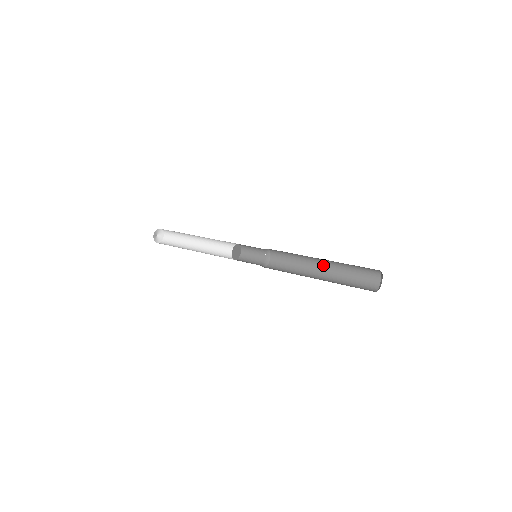
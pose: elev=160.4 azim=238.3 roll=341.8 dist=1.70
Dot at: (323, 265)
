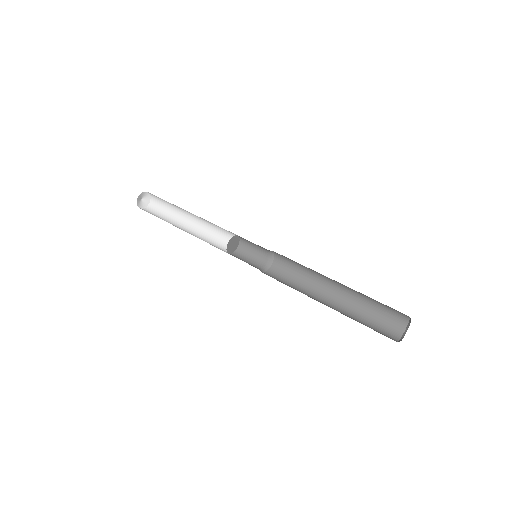
Dot at: (338, 285)
